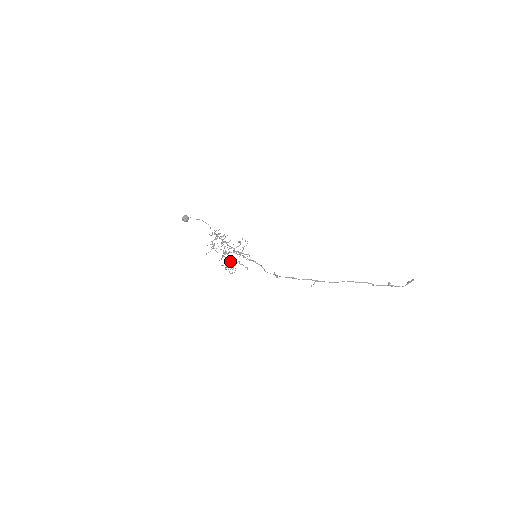
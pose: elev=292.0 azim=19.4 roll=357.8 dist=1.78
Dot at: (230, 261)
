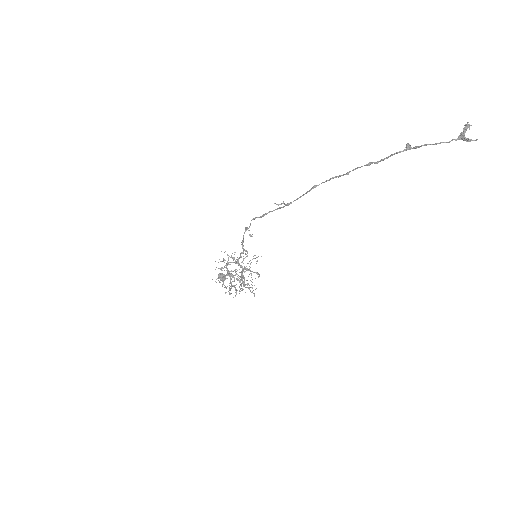
Dot at: (229, 275)
